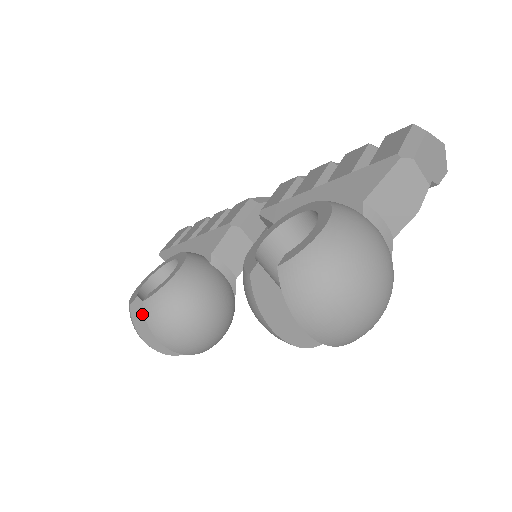
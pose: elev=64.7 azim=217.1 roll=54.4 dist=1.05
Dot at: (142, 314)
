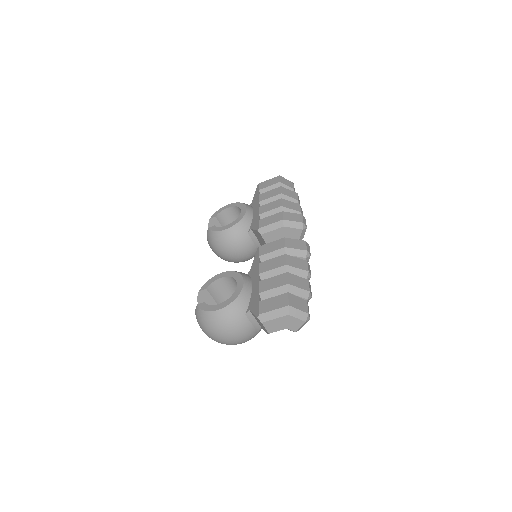
Dot at: (215, 225)
